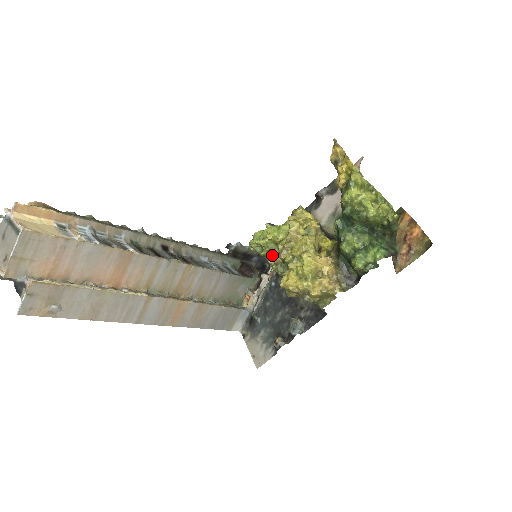
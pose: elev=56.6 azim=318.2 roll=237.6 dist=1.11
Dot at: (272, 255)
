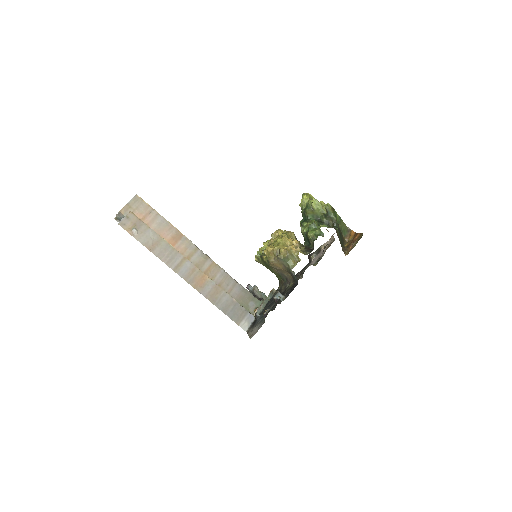
Dot at: occluded
